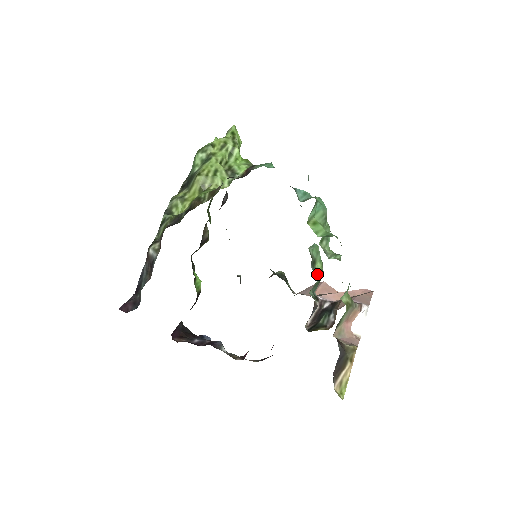
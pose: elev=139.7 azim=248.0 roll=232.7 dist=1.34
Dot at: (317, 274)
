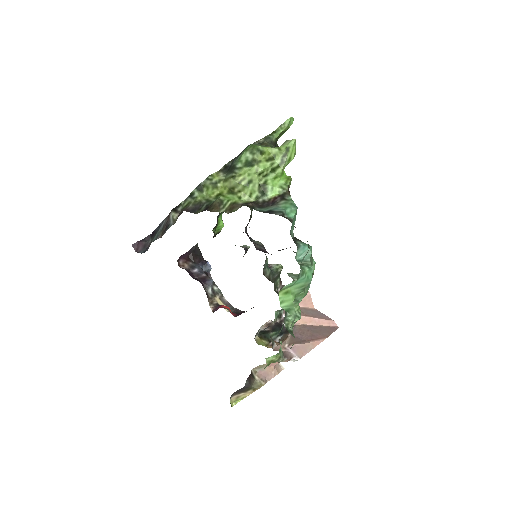
Dot at: occluded
